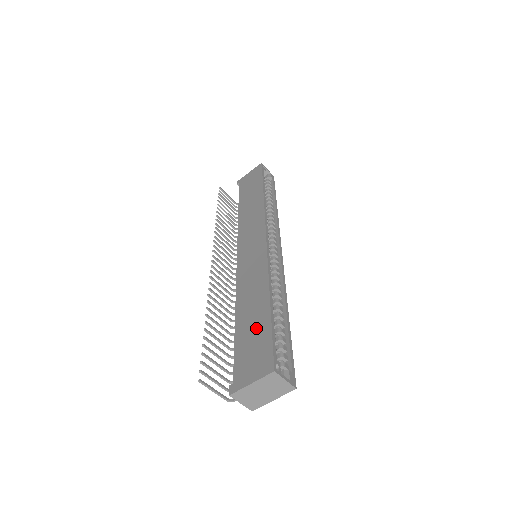
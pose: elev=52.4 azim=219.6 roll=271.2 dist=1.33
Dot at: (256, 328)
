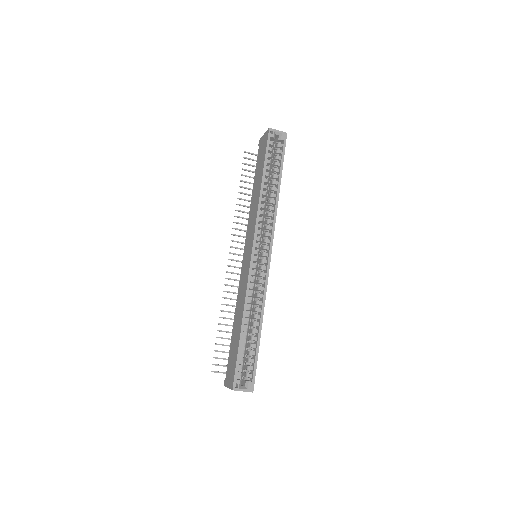
Dot at: (235, 346)
